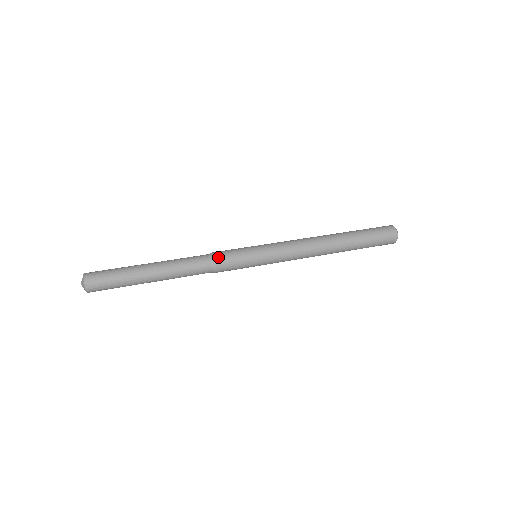
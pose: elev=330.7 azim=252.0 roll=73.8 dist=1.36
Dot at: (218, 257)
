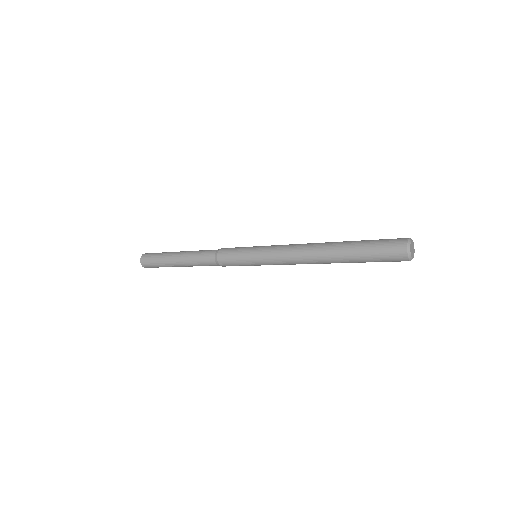
Dot at: (220, 255)
